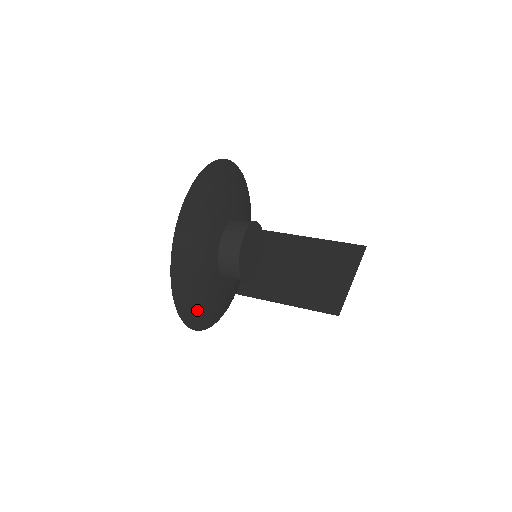
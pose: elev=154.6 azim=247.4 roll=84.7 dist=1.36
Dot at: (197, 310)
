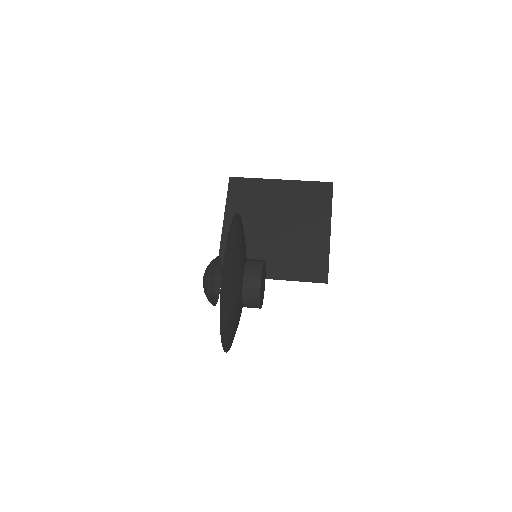
Dot at: occluded
